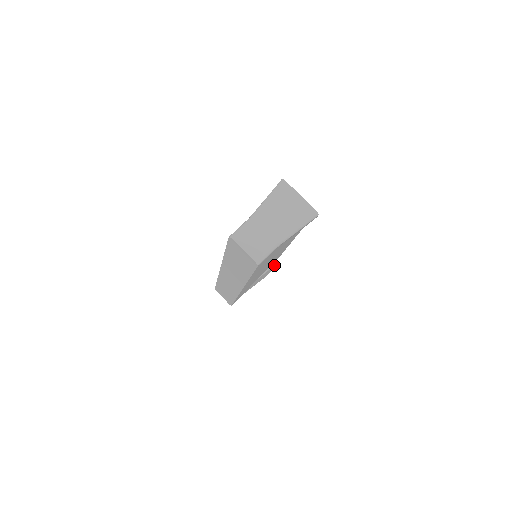
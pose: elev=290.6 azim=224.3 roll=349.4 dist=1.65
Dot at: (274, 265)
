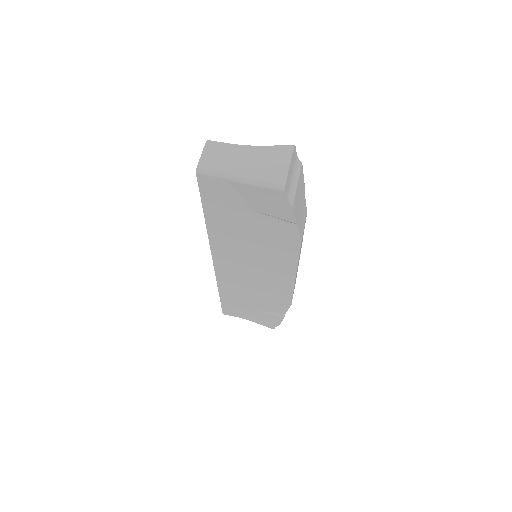
Dot at: (282, 316)
